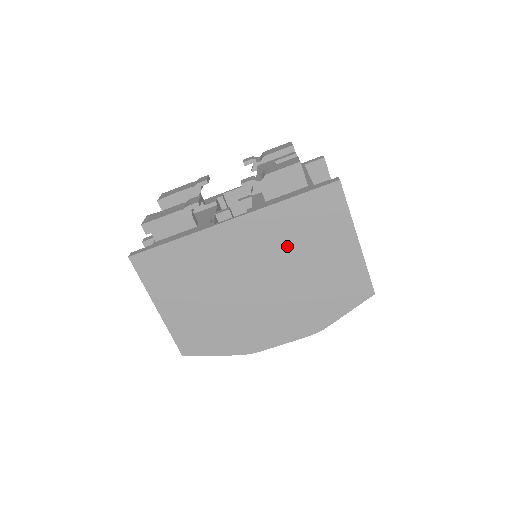
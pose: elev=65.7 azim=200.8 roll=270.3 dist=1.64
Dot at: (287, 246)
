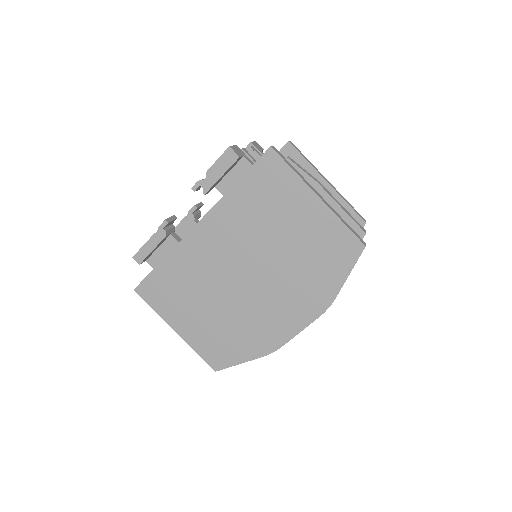
Dot at: (255, 229)
